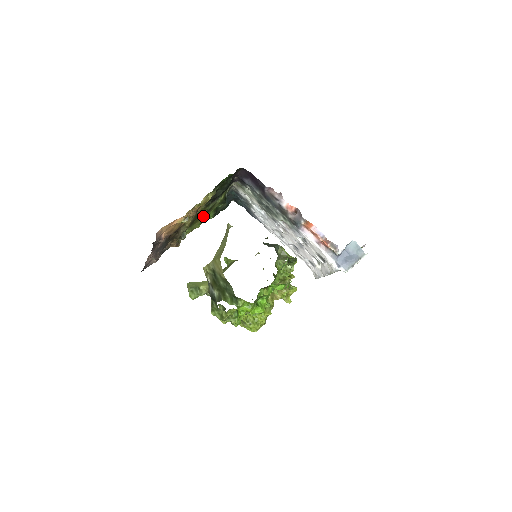
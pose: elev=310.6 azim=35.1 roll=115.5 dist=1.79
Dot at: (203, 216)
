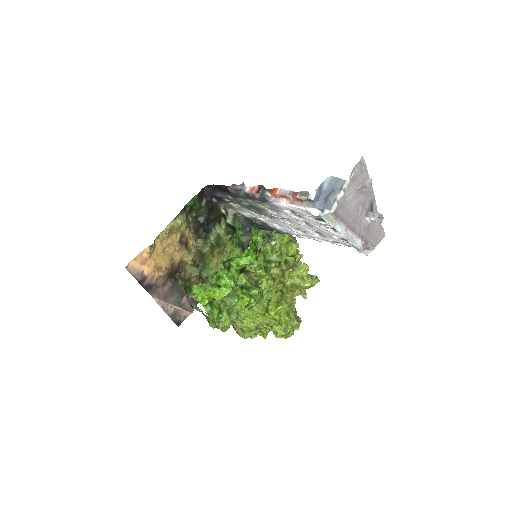
Dot at: (216, 252)
